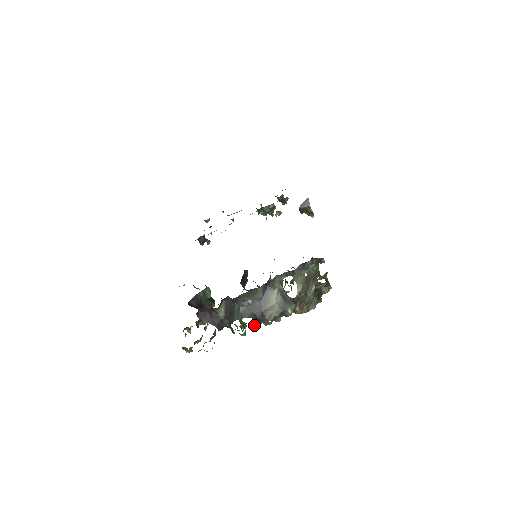
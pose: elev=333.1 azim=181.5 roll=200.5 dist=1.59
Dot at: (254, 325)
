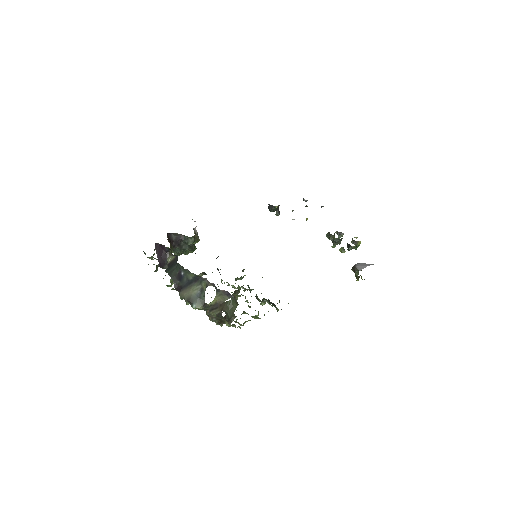
Dot at: (173, 288)
